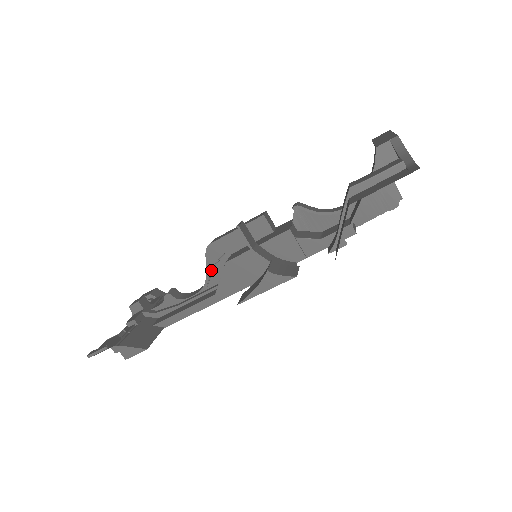
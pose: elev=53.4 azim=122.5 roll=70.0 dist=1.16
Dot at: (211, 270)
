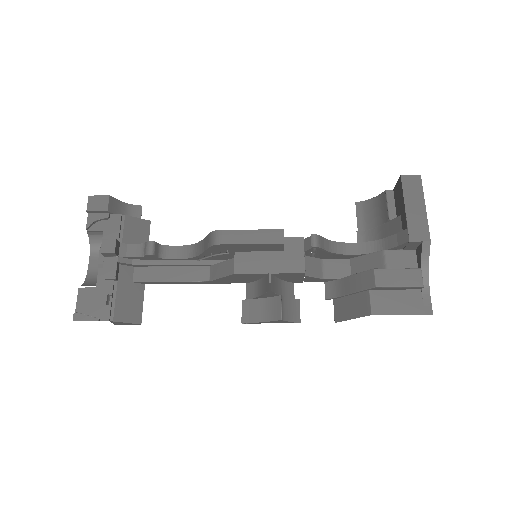
Dot at: (207, 254)
